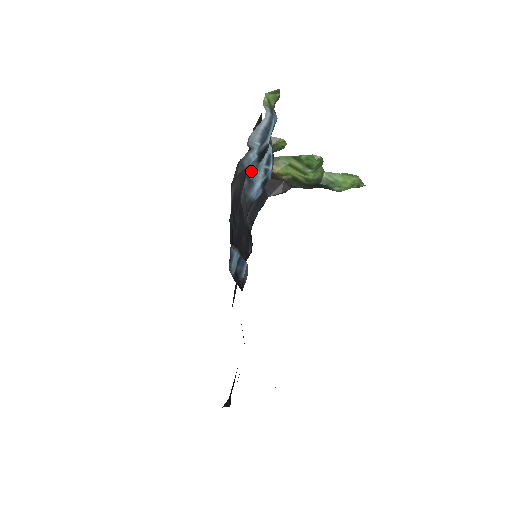
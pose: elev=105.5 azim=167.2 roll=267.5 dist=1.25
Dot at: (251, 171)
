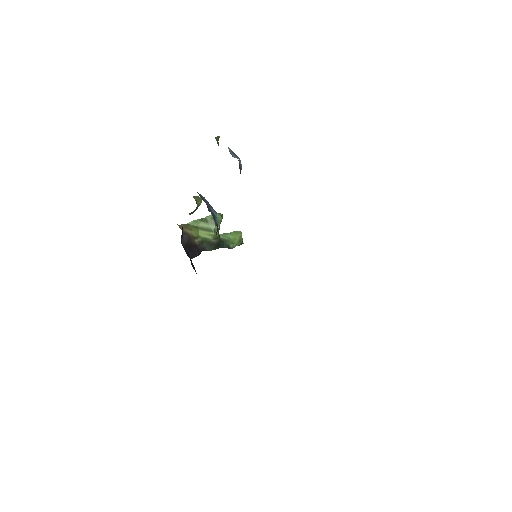
Dot at: (207, 207)
